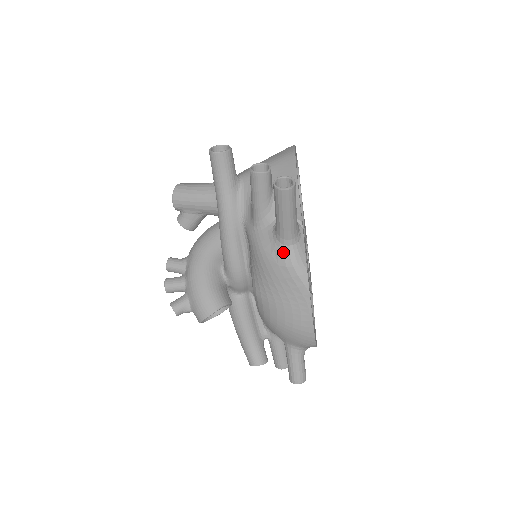
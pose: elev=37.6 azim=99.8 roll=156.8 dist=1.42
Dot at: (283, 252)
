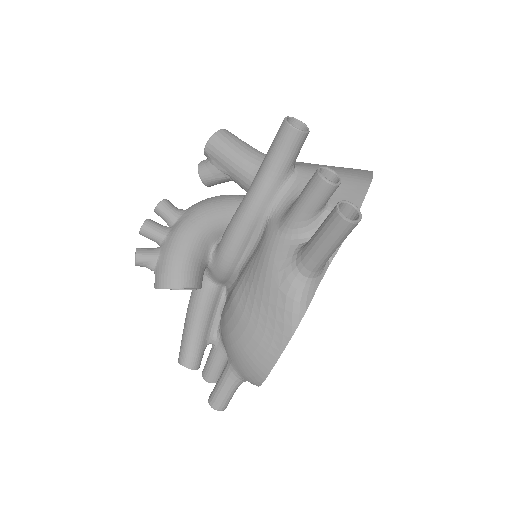
Dot at: (293, 278)
